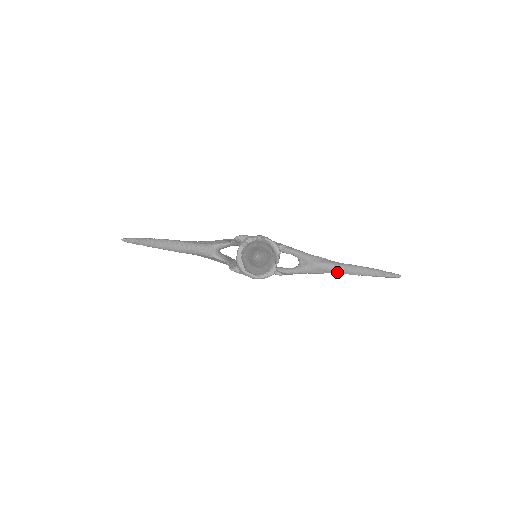
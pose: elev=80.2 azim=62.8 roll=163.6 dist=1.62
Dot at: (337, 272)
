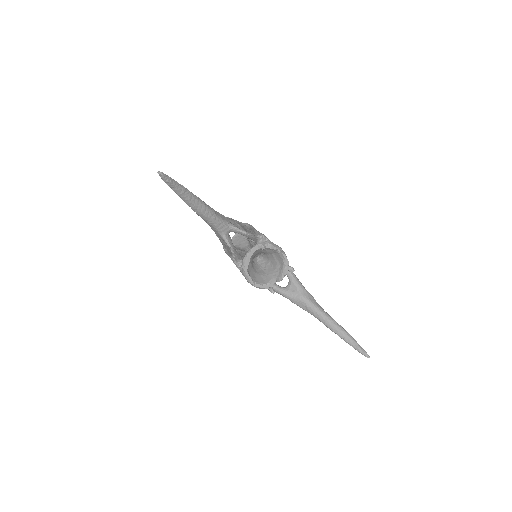
Dot at: (317, 317)
